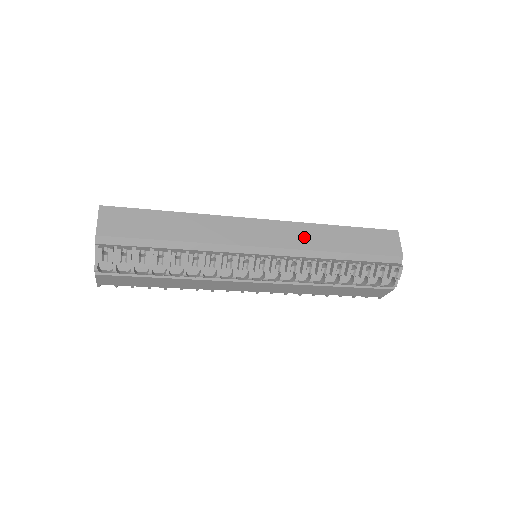
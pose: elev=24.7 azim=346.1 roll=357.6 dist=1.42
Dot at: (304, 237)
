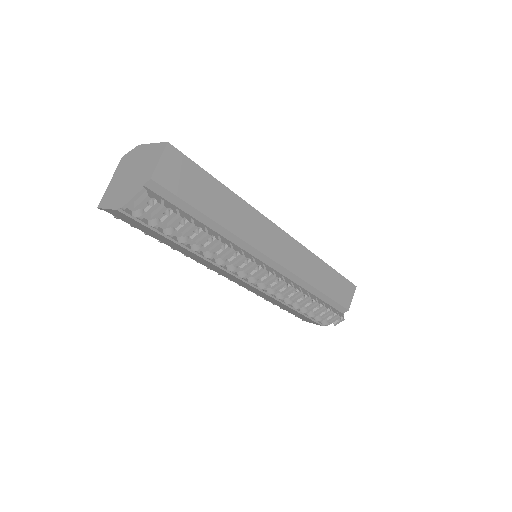
Dot at: (304, 265)
